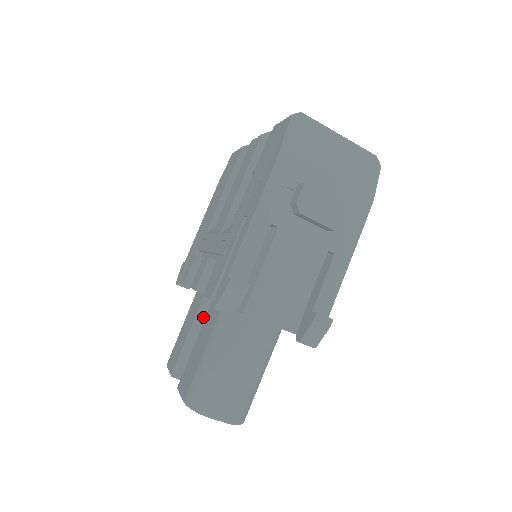
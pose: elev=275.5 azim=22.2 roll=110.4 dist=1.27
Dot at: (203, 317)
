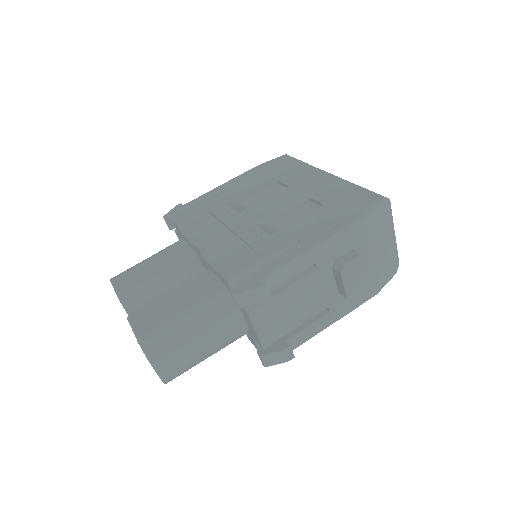
Dot at: (180, 270)
